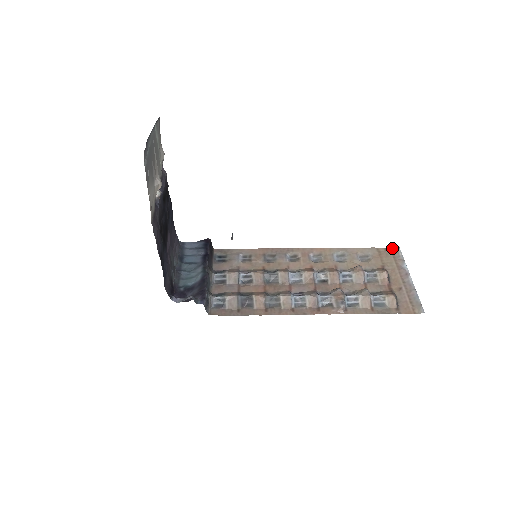
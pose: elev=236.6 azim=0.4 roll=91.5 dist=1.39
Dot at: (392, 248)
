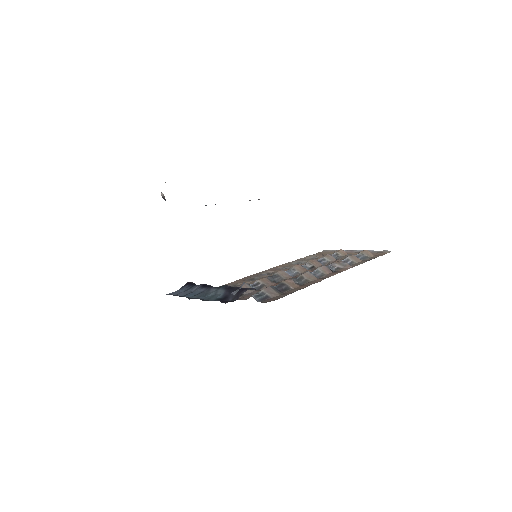
Dot at: occluded
